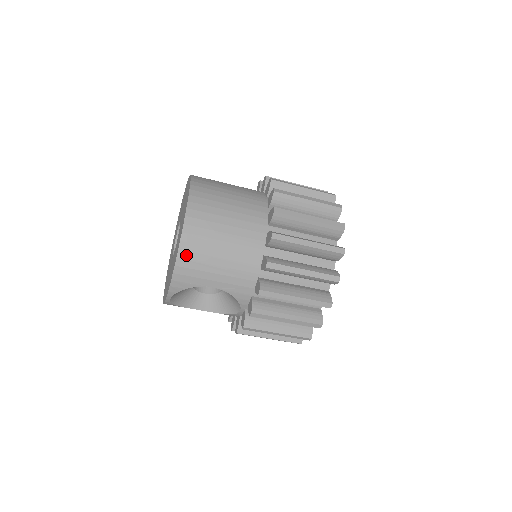
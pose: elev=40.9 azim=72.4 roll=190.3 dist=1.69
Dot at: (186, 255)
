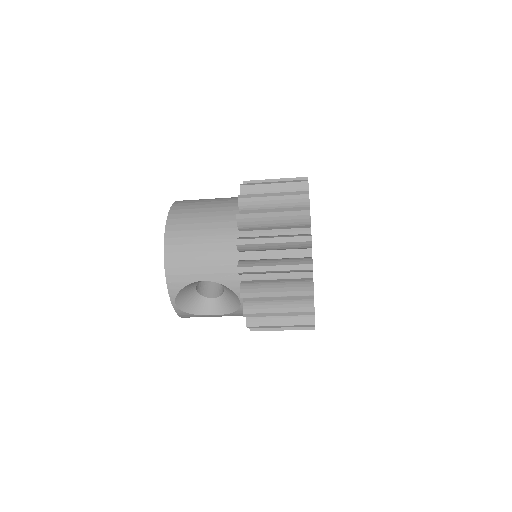
Dot at: (171, 256)
